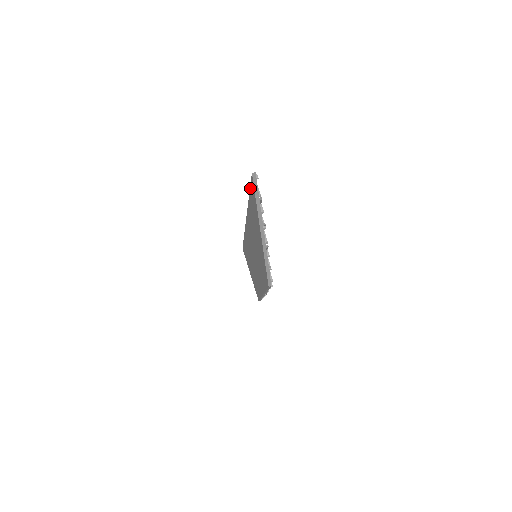
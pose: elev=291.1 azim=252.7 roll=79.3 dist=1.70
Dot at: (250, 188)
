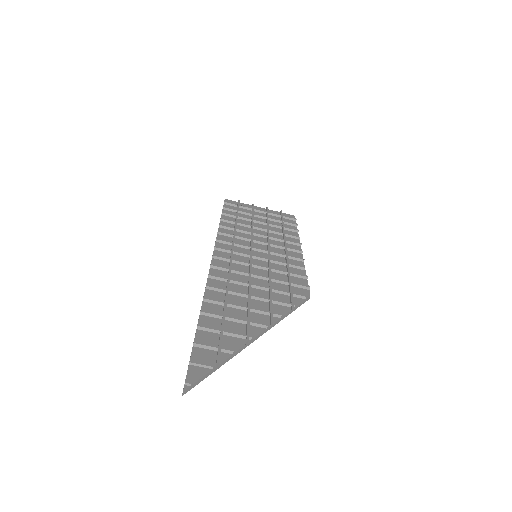
Dot at: (192, 355)
